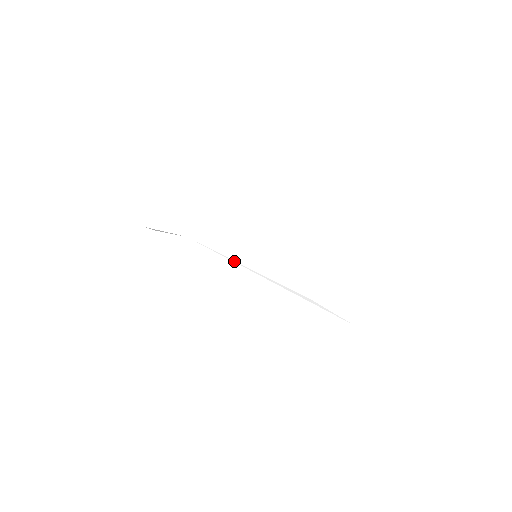
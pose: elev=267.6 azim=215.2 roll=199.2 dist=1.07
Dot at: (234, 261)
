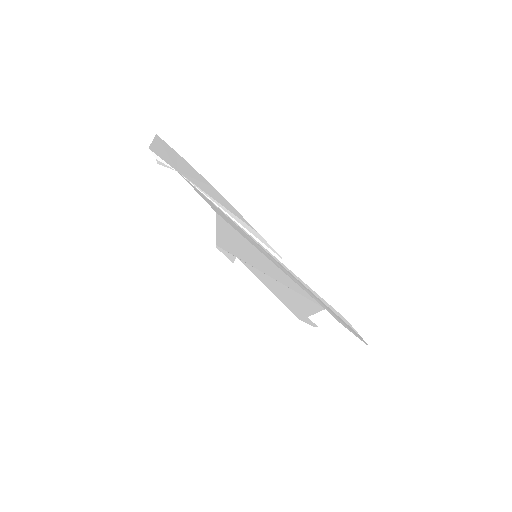
Dot at: (211, 200)
